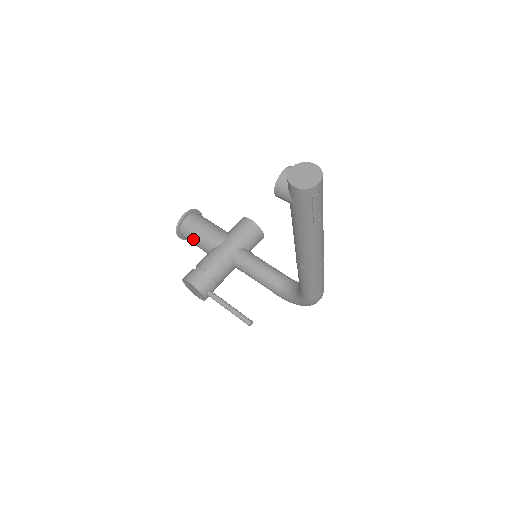
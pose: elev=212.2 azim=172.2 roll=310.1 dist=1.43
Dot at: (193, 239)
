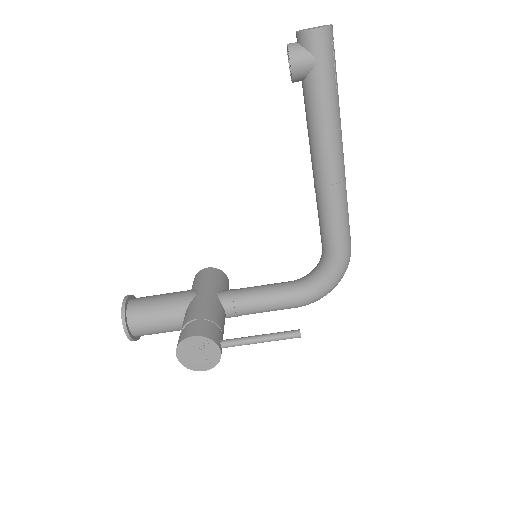
Dot at: (152, 318)
